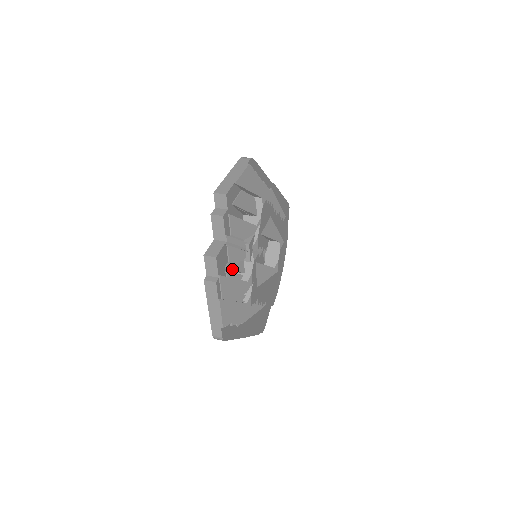
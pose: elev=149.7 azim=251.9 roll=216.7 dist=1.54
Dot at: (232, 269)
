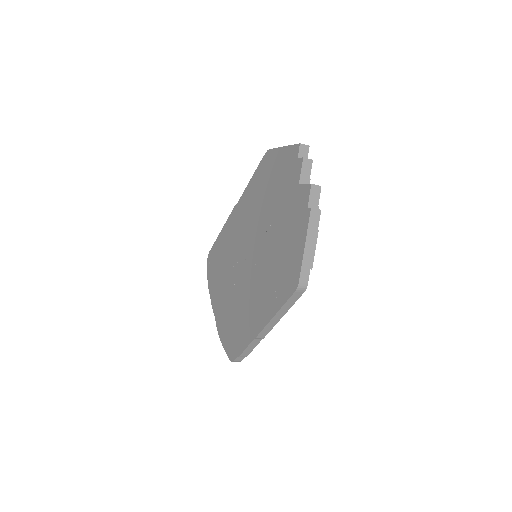
Dot at: occluded
